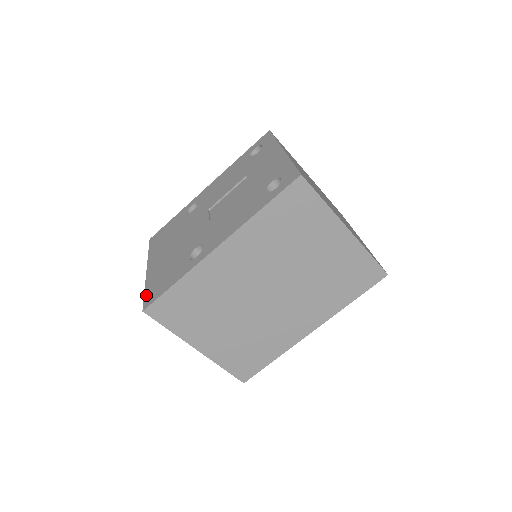
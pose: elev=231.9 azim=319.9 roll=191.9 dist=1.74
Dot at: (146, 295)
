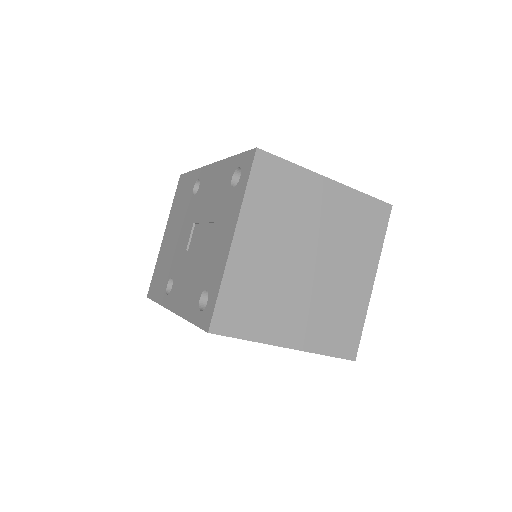
Dot at: (152, 278)
